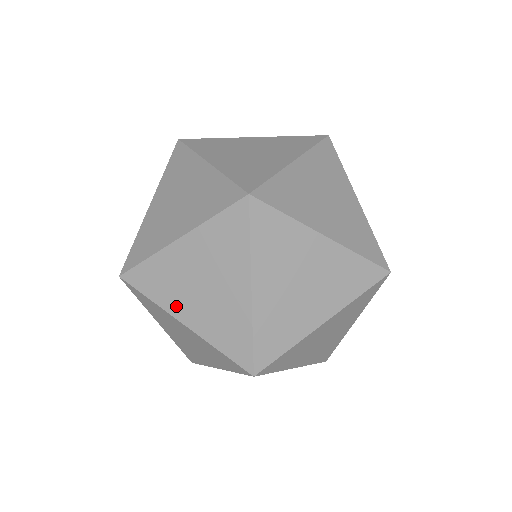
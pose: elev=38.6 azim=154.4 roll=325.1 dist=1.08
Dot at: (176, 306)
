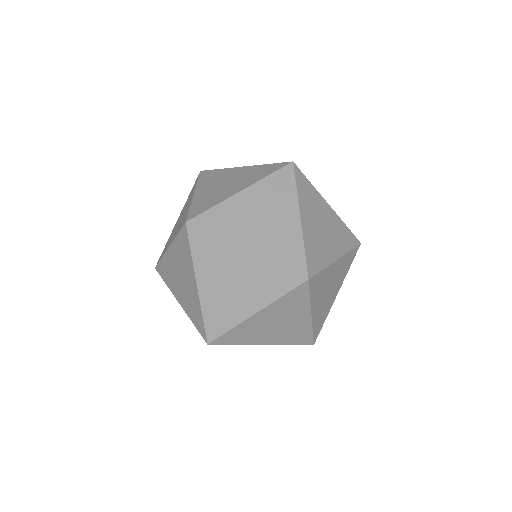
Dot at: occluded
